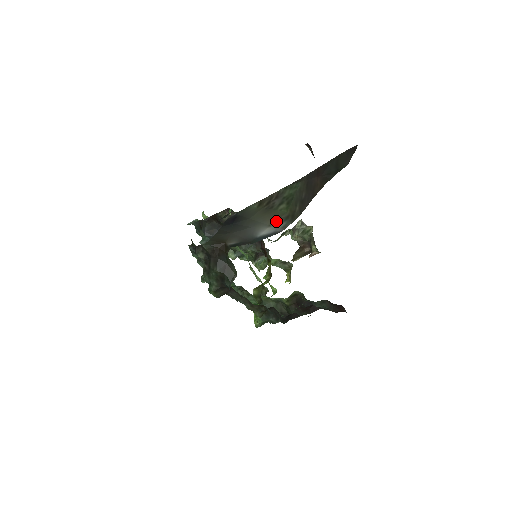
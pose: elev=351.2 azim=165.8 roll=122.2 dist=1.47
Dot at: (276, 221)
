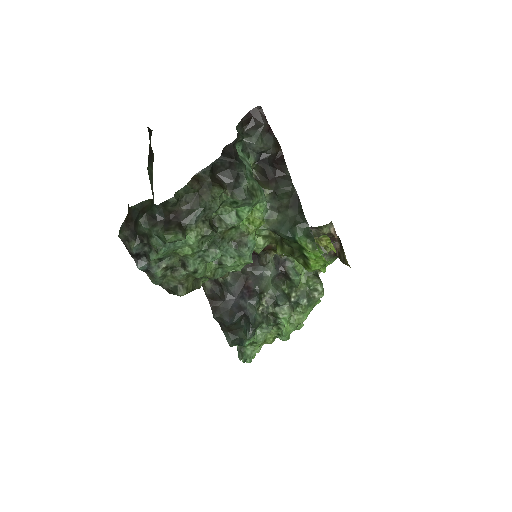
Dot at: occluded
